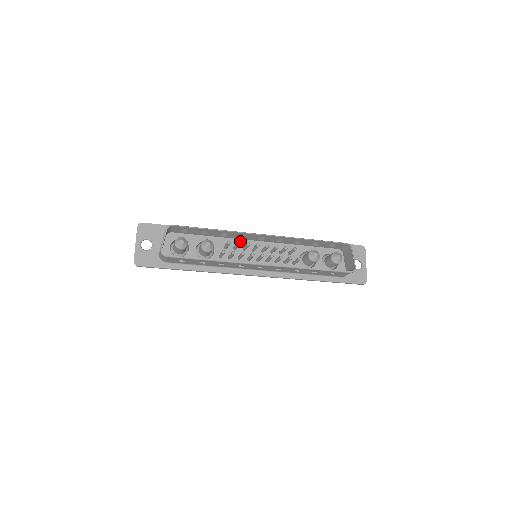
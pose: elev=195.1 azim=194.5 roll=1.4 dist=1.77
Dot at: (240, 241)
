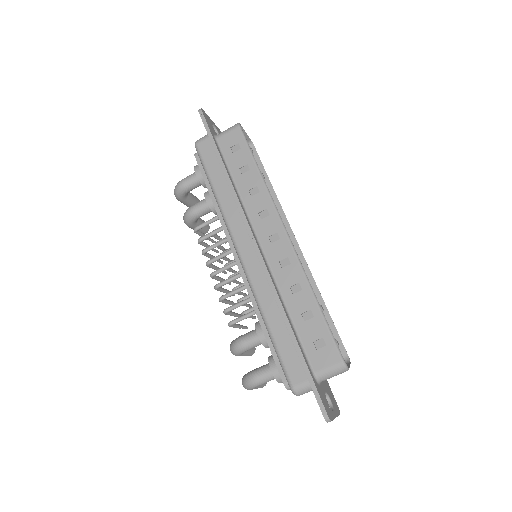
Dot at: occluded
